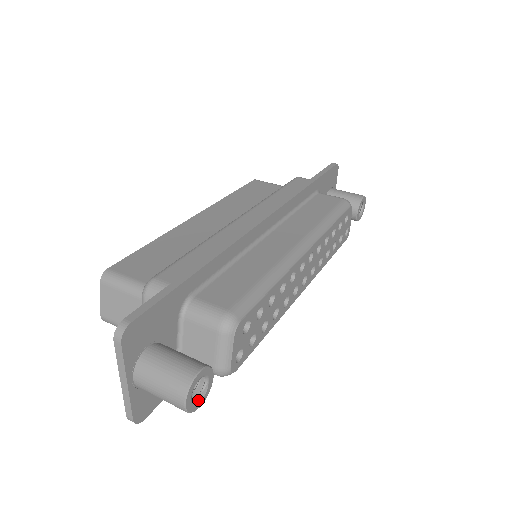
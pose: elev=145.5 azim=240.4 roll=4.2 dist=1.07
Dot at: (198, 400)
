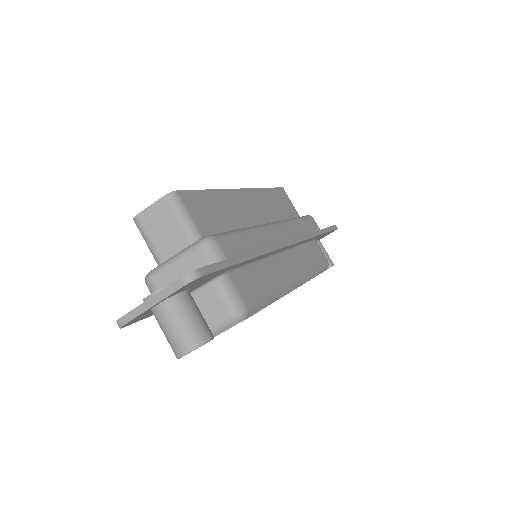
Dot at: occluded
